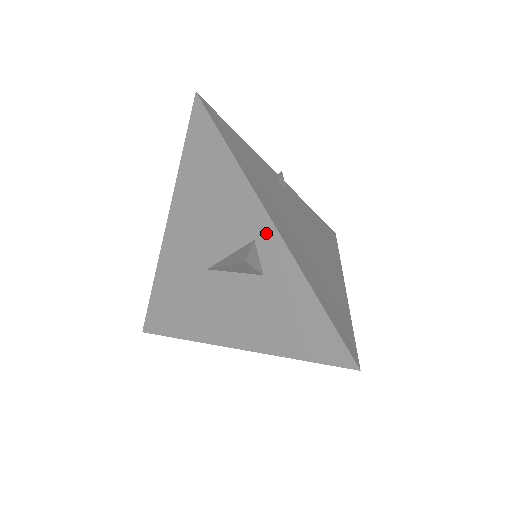
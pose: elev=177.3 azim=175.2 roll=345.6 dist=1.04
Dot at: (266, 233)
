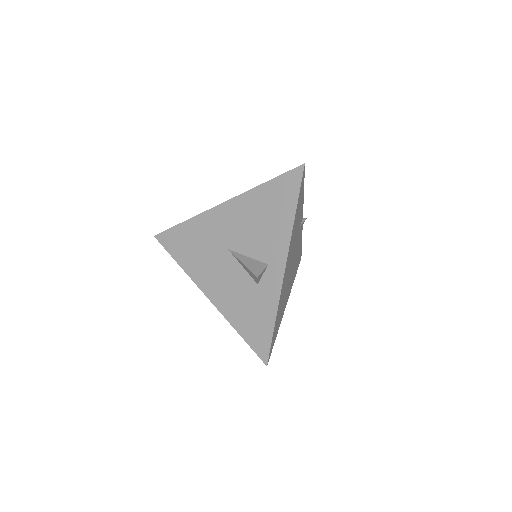
Dot at: (277, 268)
